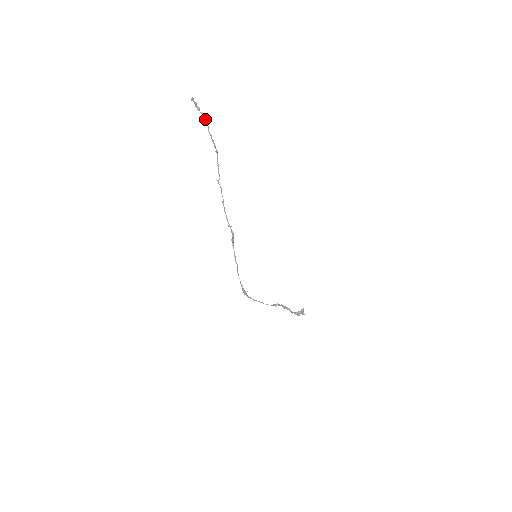
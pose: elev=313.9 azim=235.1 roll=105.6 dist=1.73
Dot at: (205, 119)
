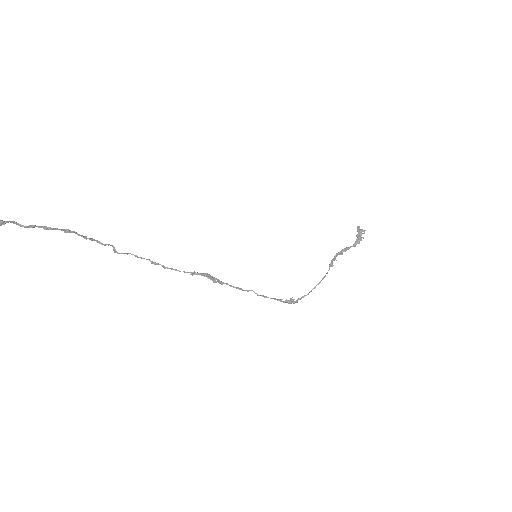
Dot at: out of frame
